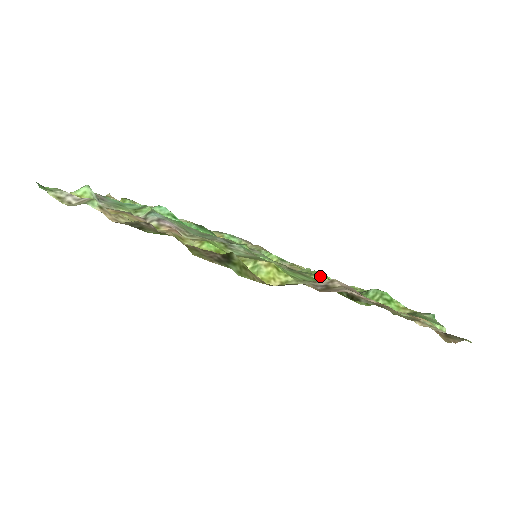
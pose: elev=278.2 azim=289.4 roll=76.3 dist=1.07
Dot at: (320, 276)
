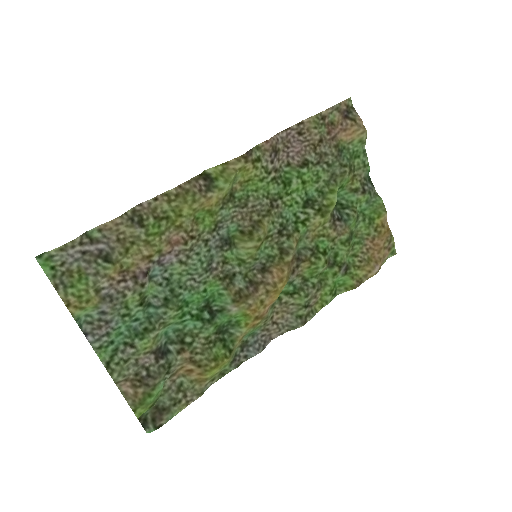
Dot at: (288, 198)
